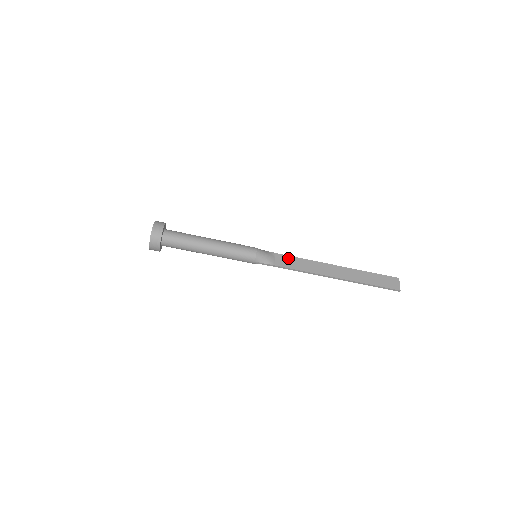
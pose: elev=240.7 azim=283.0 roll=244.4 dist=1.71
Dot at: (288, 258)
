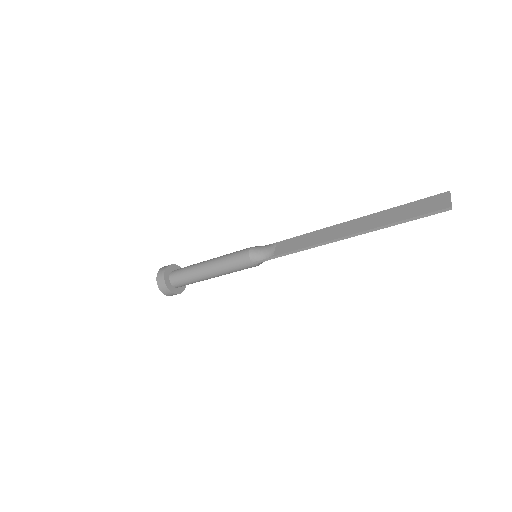
Dot at: (290, 241)
